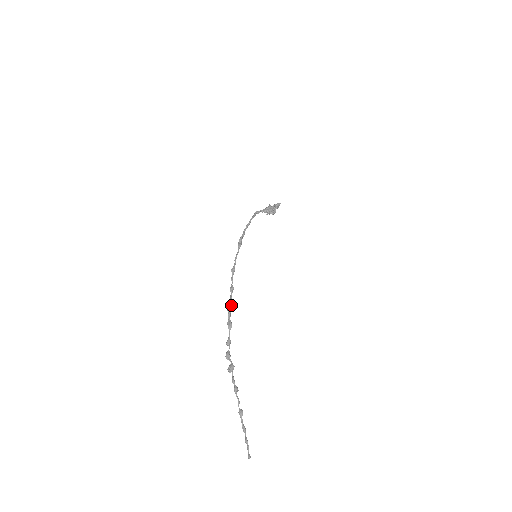
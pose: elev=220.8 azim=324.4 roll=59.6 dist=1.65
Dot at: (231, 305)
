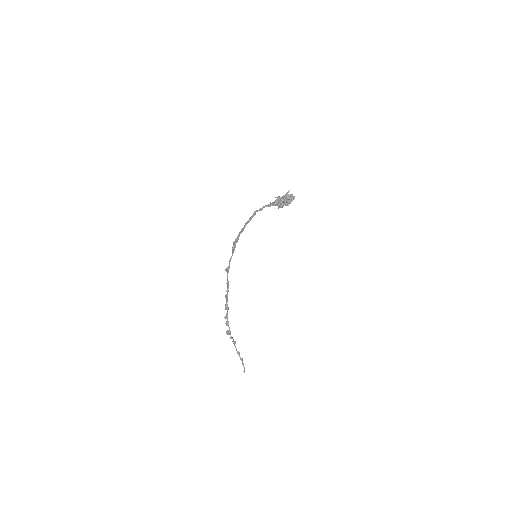
Dot at: (226, 296)
